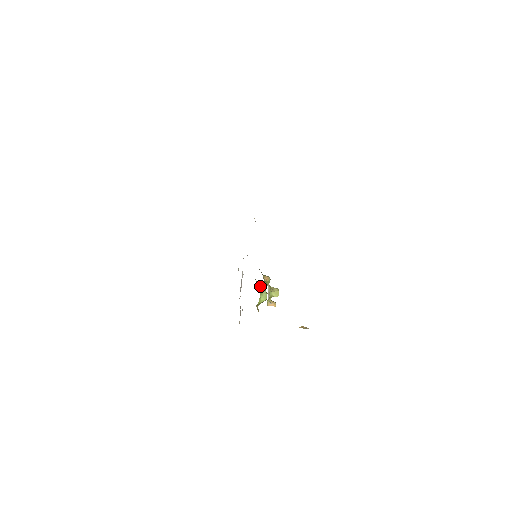
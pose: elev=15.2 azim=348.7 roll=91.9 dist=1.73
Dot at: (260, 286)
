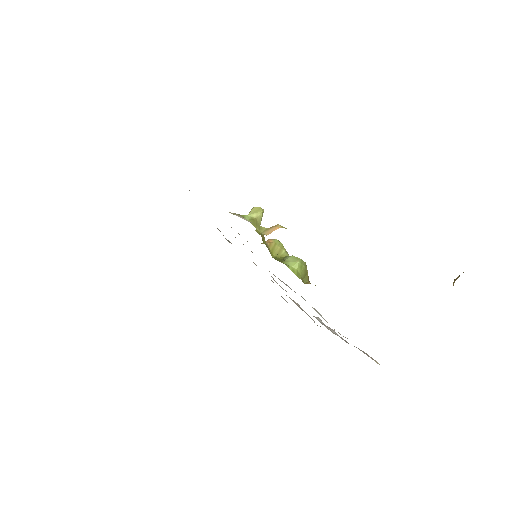
Dot at: (275, 259)
